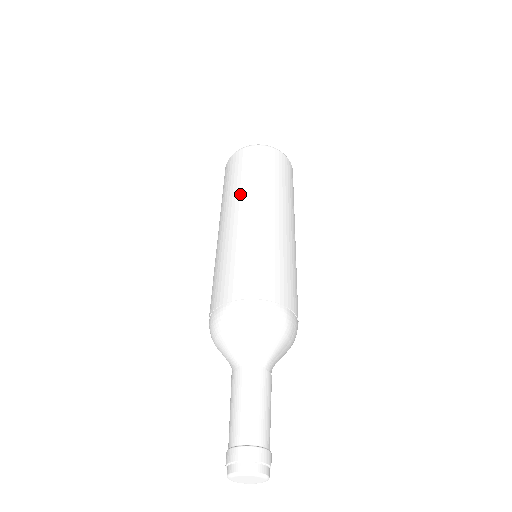
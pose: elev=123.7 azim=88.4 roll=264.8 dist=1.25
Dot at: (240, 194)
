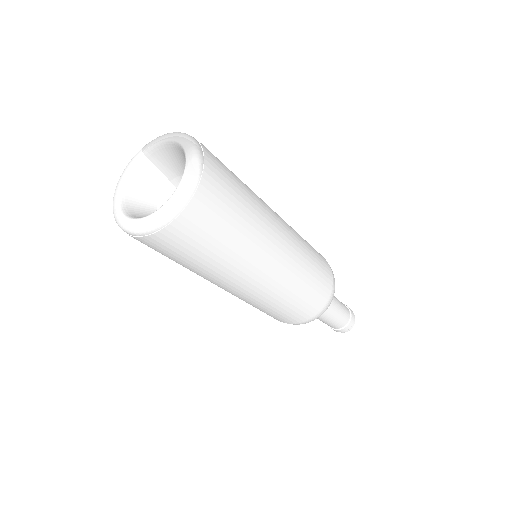
Dot at: (223, 276)
